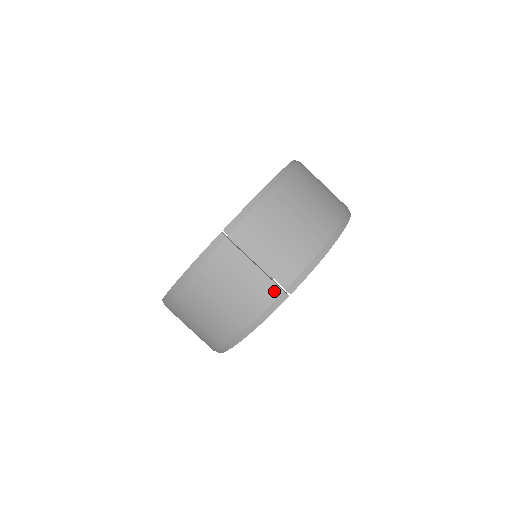
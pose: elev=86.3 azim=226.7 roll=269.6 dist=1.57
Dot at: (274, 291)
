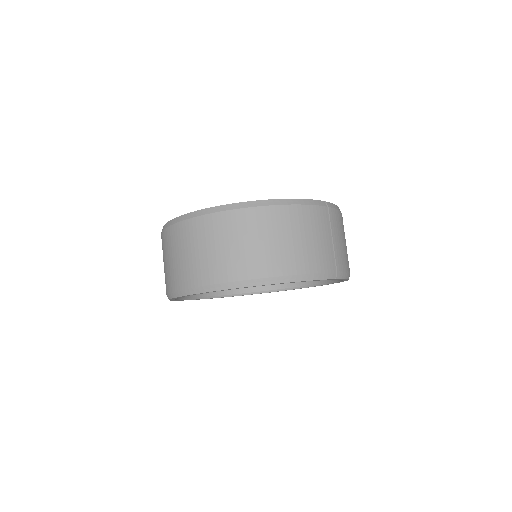
Dot at: (332, 266)
